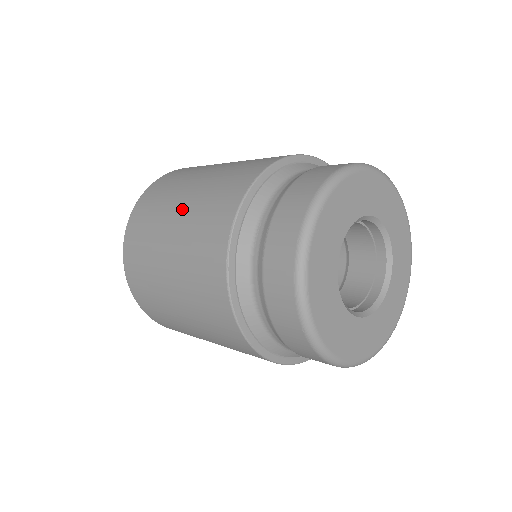
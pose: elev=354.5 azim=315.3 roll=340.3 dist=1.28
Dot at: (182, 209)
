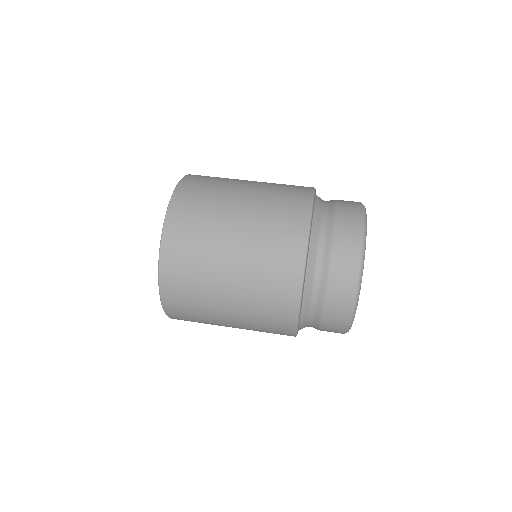
Dot at: (235, 287)
